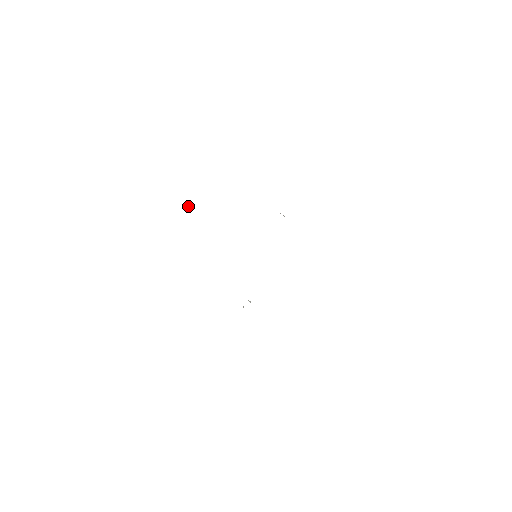
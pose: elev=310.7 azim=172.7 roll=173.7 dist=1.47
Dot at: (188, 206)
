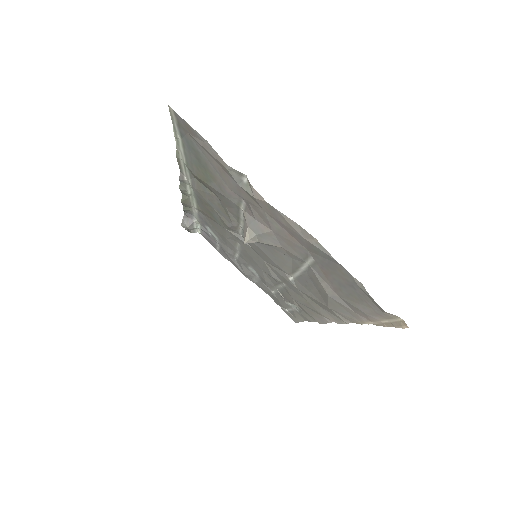
Dot at: (192, 222)
